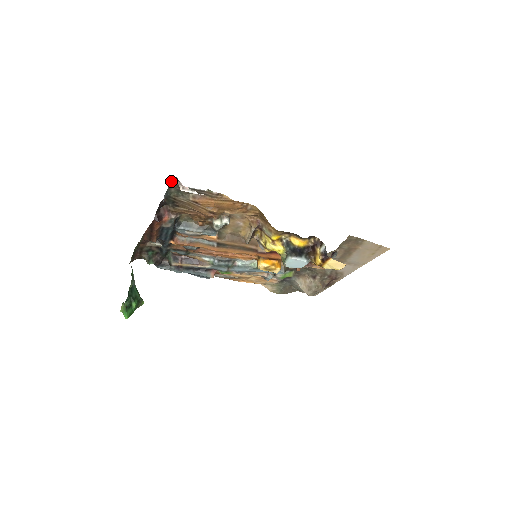
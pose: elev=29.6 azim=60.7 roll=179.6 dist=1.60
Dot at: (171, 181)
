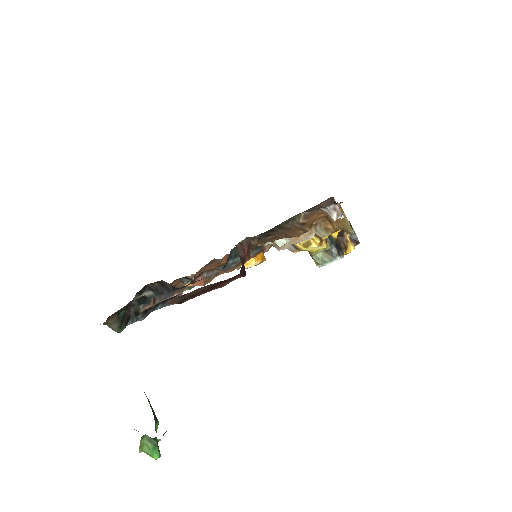
Dot at: occluded
